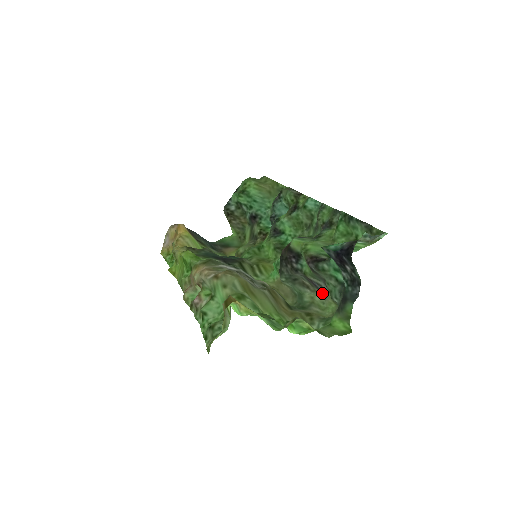
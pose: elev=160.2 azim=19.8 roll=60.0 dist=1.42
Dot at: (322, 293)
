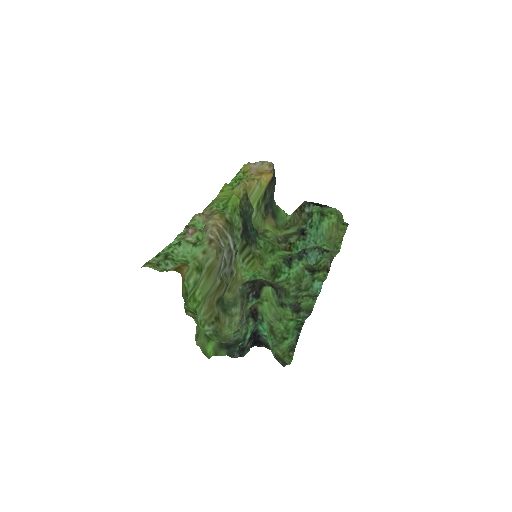
Dot at: (240, 322)
